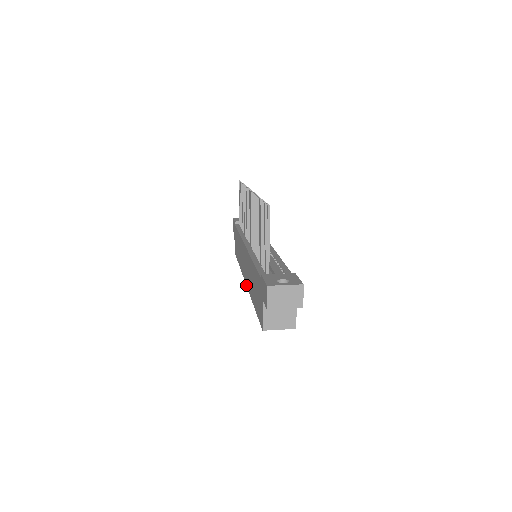
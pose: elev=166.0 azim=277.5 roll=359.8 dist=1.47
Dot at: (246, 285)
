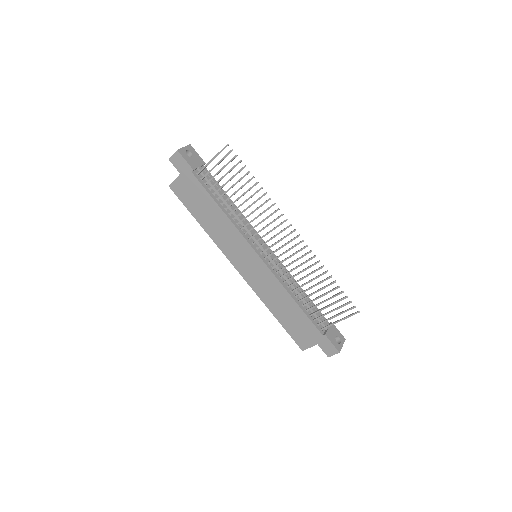
Dot at: (245, 280)
